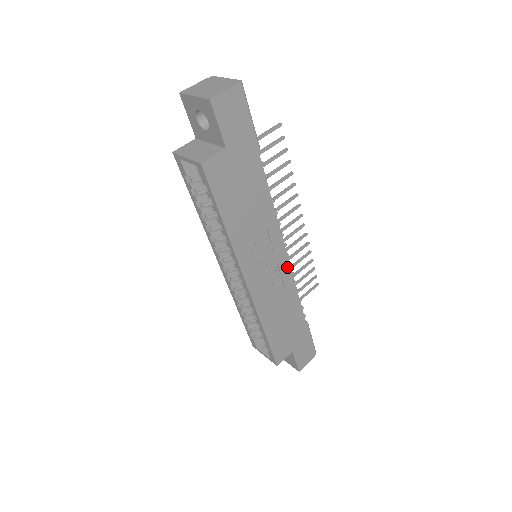
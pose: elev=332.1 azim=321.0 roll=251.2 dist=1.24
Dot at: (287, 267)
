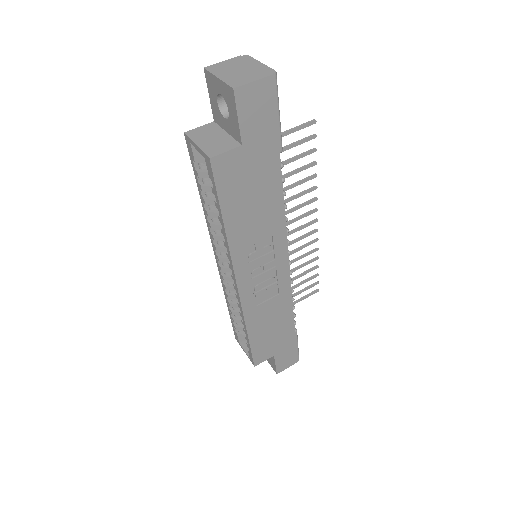
Dot at: (286, 275)
